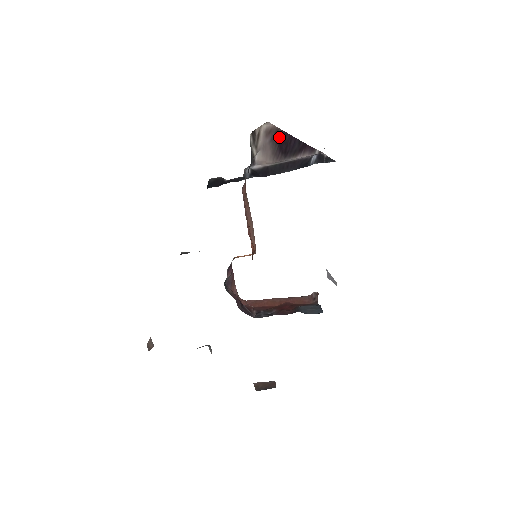
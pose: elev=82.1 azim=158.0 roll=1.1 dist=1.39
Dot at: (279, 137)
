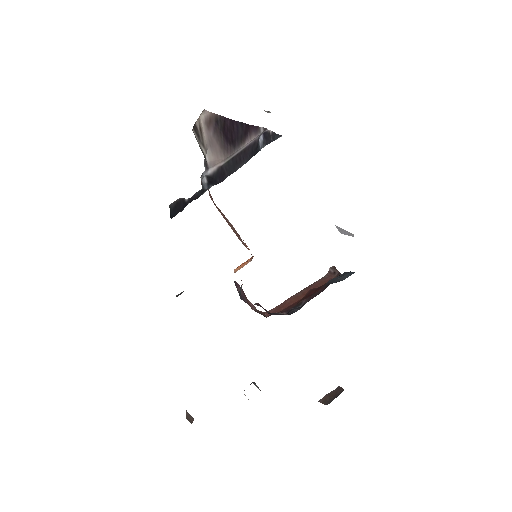
Dot at: (220, 125)
